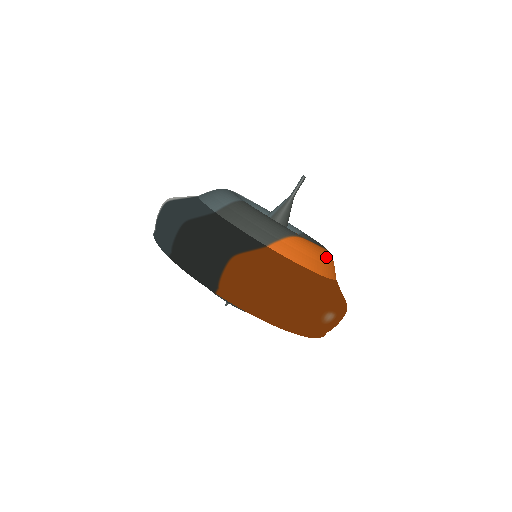
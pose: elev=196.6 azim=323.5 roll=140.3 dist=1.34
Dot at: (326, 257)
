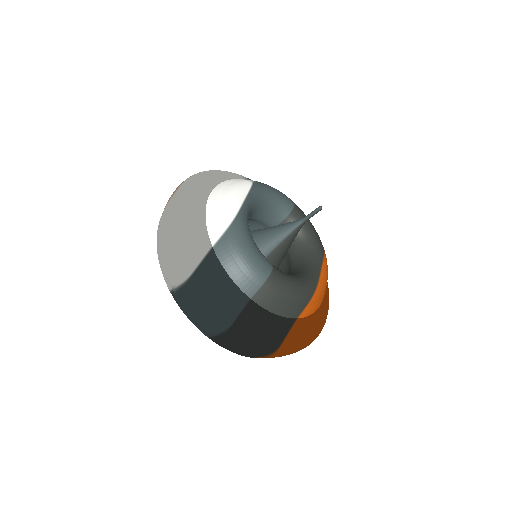
Dot at: (327, 275)
